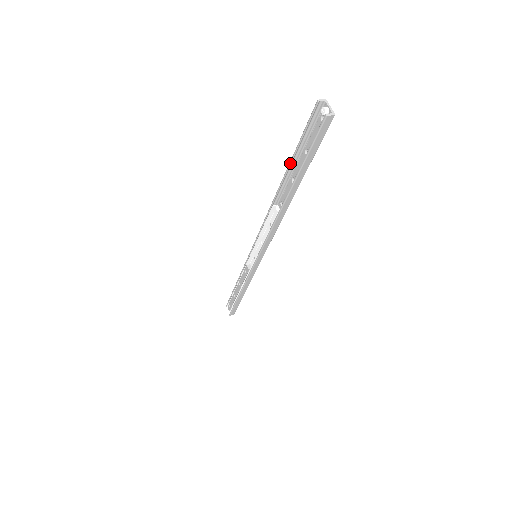
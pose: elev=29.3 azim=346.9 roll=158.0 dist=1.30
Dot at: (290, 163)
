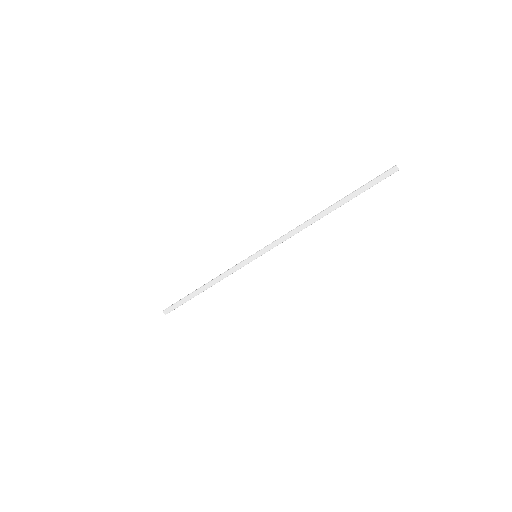
Dot at: occluded
